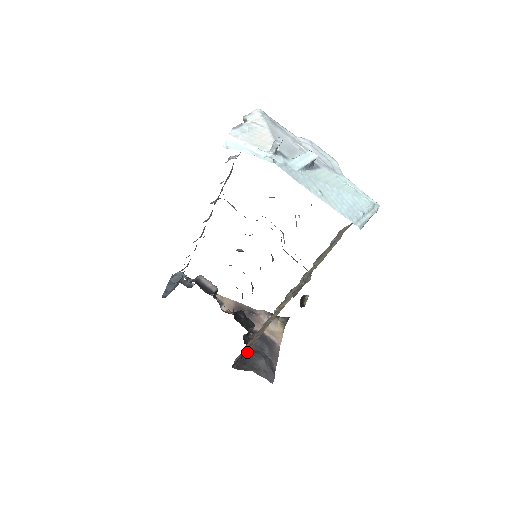
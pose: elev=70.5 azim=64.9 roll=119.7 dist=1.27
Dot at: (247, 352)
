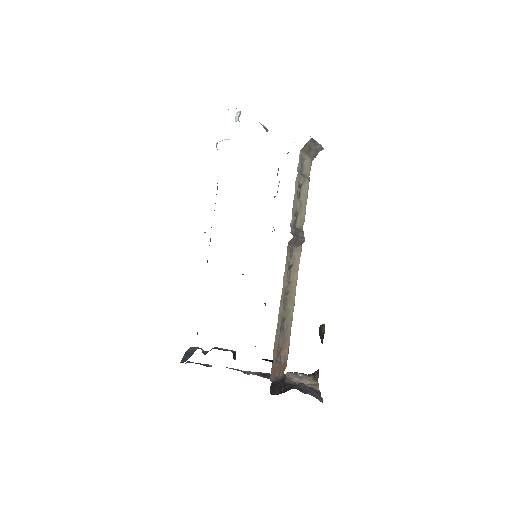
Dot at: (283, 388)
